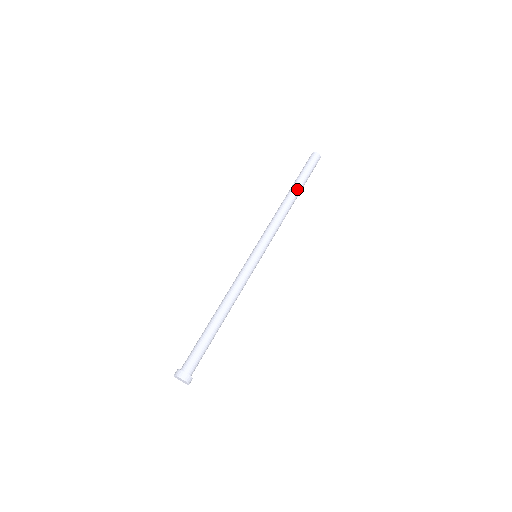
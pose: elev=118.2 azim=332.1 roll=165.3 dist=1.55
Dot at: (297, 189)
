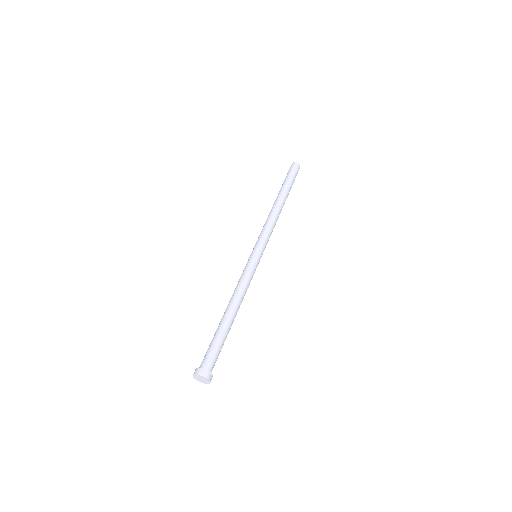
Dot at: (284, 194)
